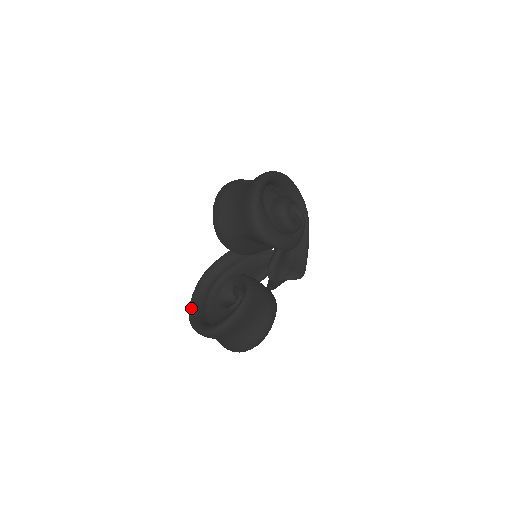
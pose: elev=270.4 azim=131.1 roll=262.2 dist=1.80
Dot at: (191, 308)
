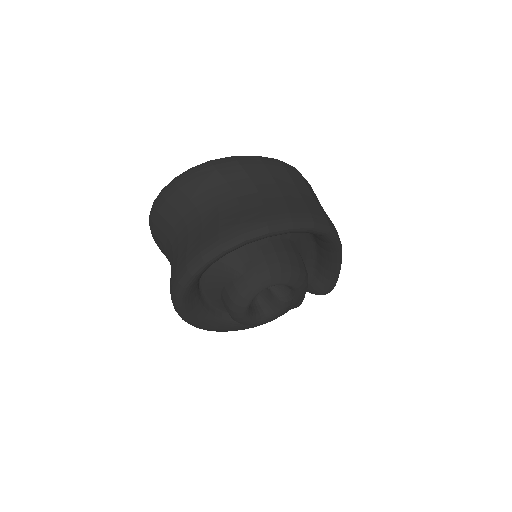
Dot at: occluded
